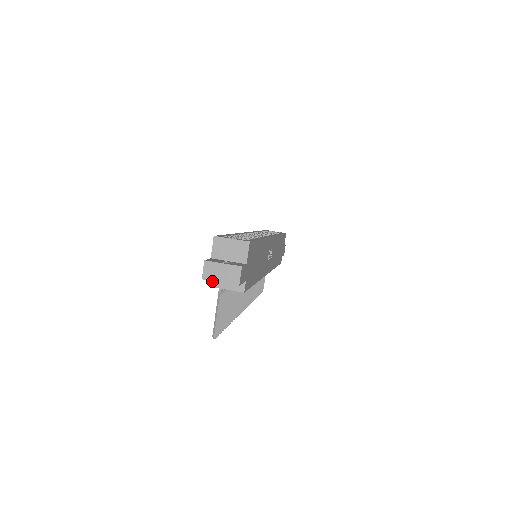
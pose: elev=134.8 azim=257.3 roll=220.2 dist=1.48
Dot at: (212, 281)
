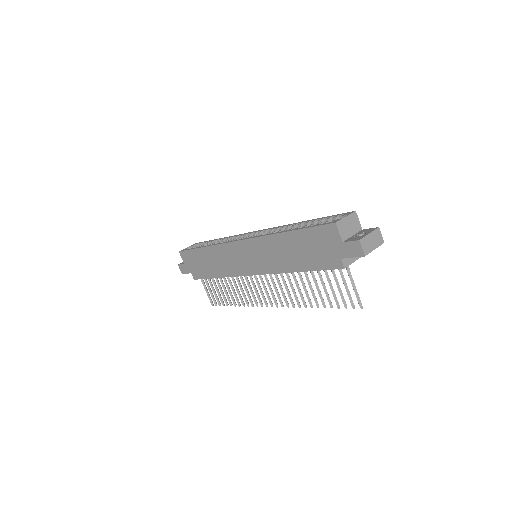
Dot at: (344, 263)
